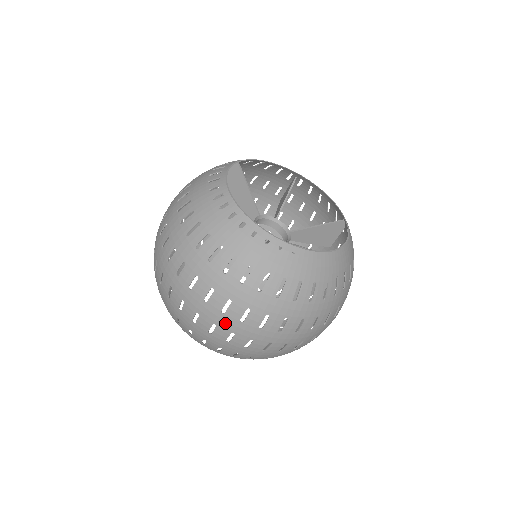
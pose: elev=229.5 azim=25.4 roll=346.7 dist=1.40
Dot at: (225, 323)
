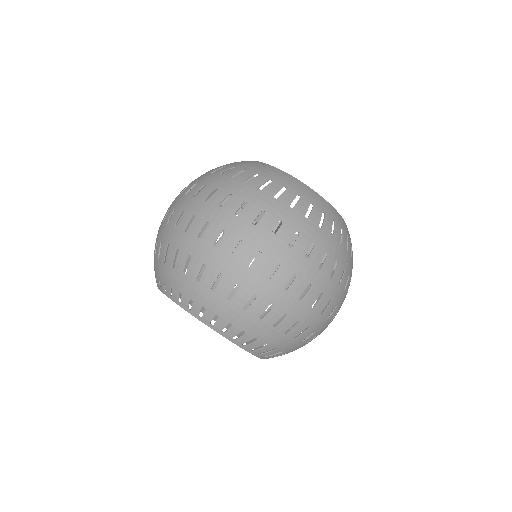
Dot at: (182, 203)
